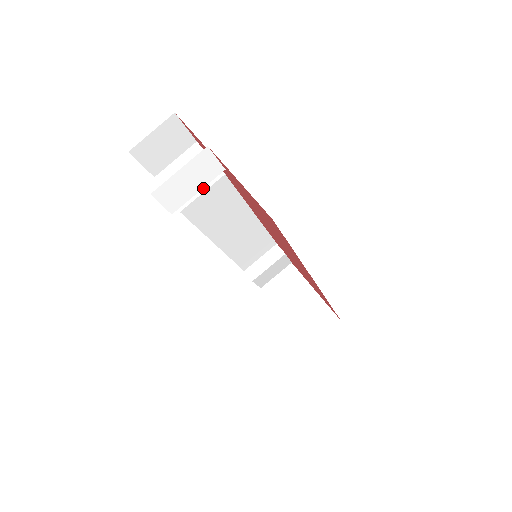
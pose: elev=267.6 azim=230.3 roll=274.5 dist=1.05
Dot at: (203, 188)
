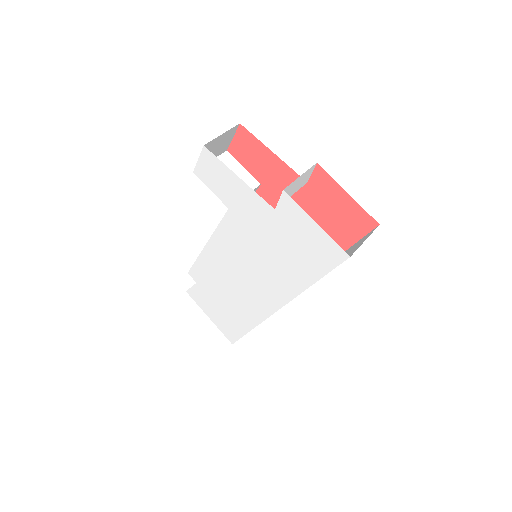
Dot at: occluded
